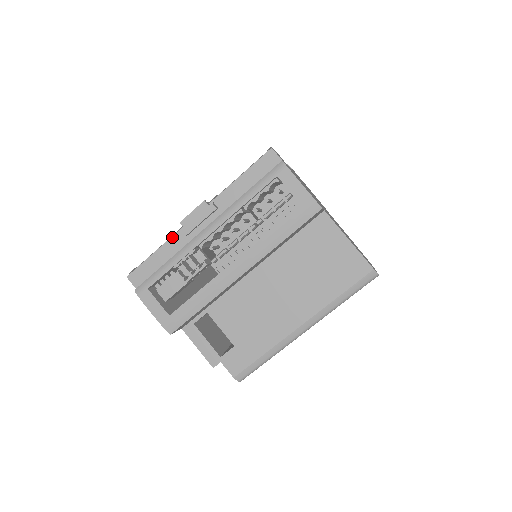
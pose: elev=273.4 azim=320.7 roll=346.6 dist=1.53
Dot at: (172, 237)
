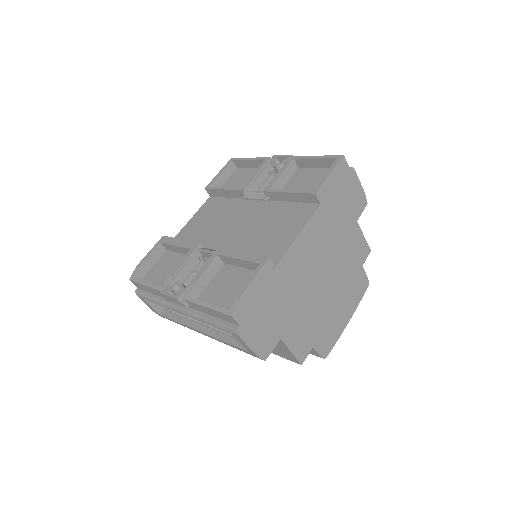
Dot at: (157, 290)
